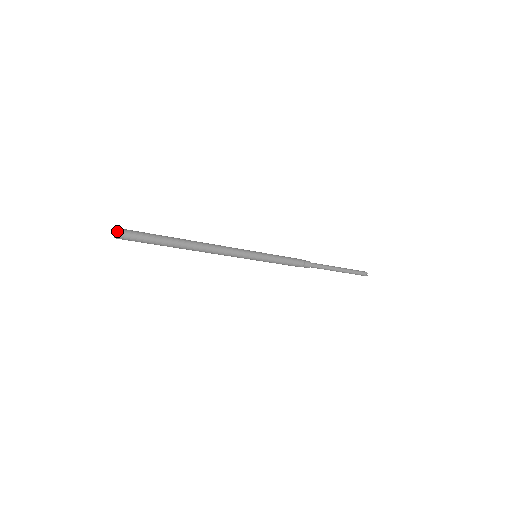
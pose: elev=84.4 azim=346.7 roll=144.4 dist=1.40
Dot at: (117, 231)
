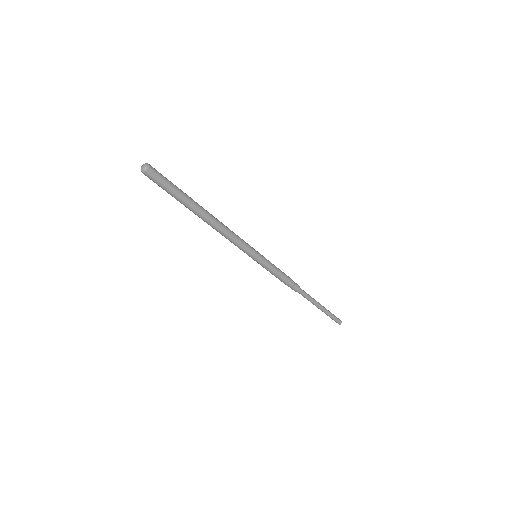
Dot at: (146, 163)
